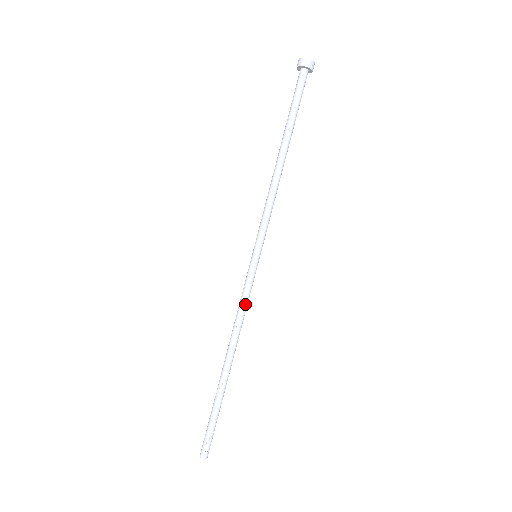
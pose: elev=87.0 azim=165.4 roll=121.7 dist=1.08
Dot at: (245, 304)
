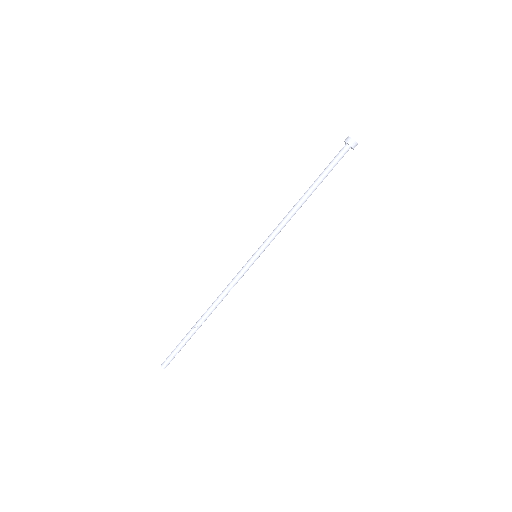
Dot at: (234, 284)
